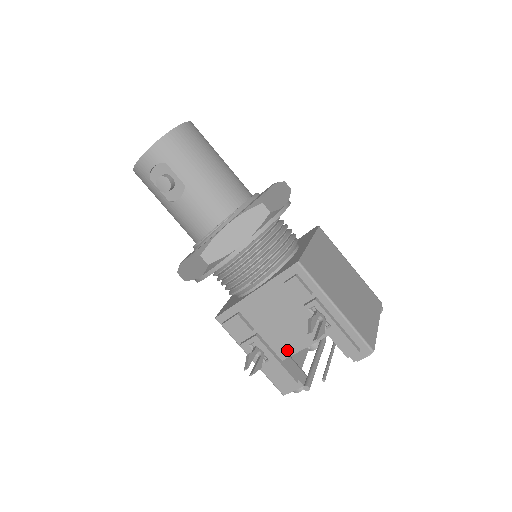
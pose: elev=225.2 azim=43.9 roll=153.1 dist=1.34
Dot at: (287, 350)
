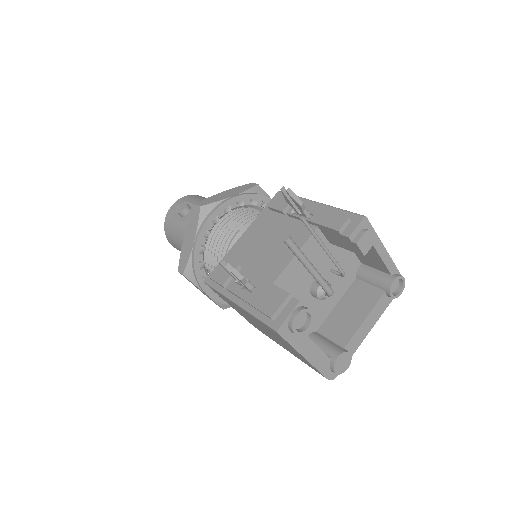
Dot at: (276, 269)
